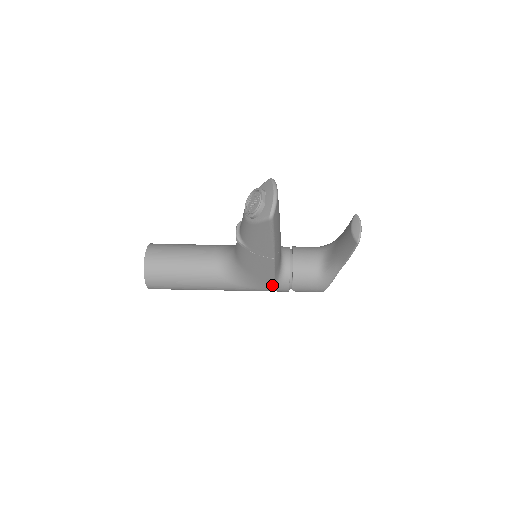
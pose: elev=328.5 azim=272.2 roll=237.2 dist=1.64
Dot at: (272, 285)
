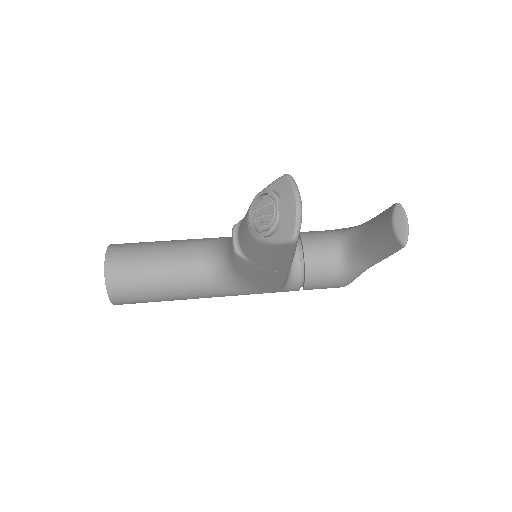
Dot at: (279, 289)
